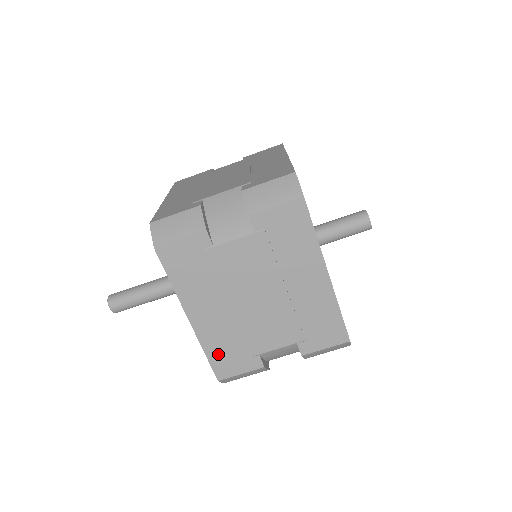
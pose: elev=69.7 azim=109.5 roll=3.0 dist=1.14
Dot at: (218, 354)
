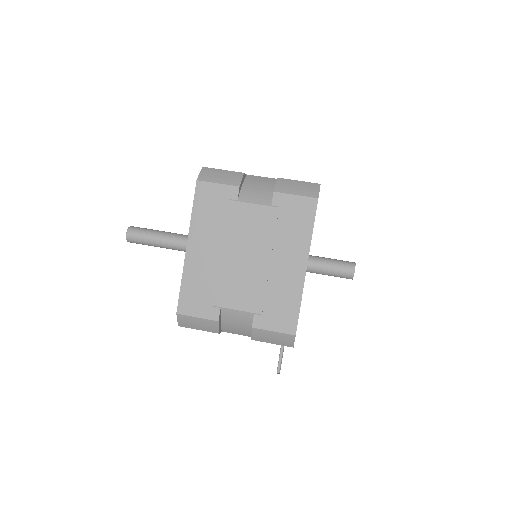
Dot at: occluded
